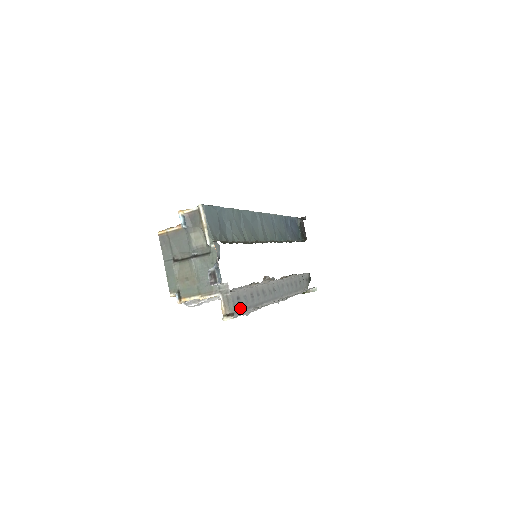
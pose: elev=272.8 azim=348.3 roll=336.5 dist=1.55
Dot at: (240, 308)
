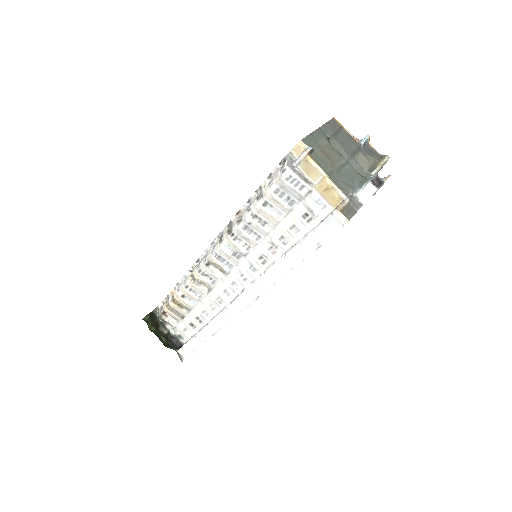
Dot at: (304, 237)
